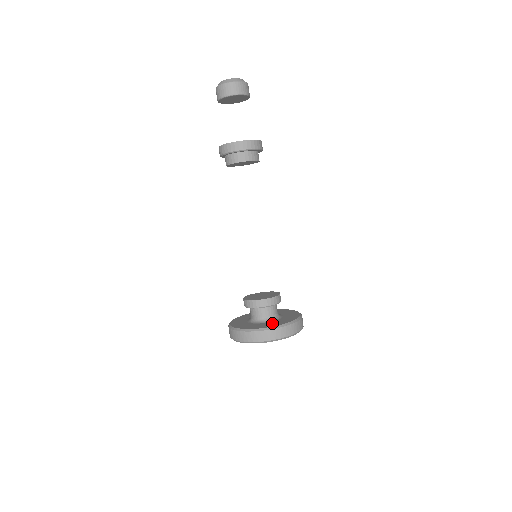
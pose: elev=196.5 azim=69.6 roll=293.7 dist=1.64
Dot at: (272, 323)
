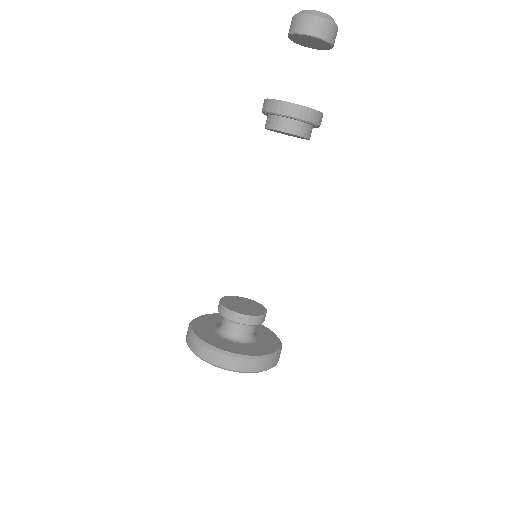
Dot at: (232, 345)
